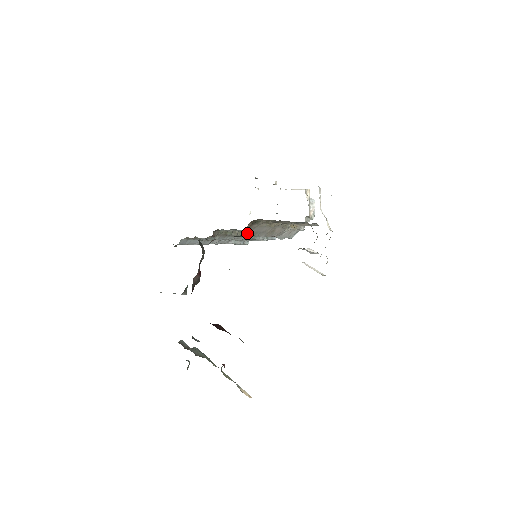
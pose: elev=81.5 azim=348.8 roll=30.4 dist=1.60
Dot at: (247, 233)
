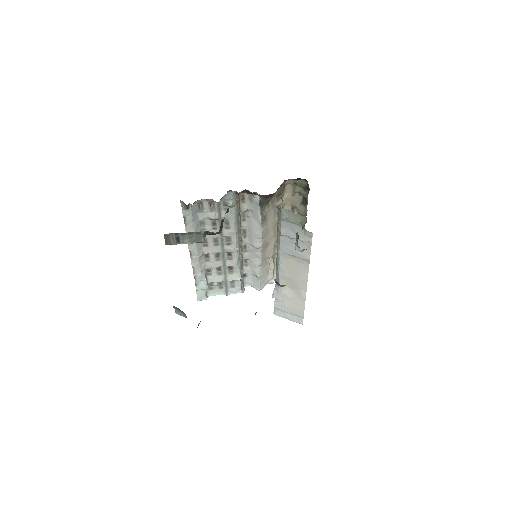
Dot at: (267, 208)
